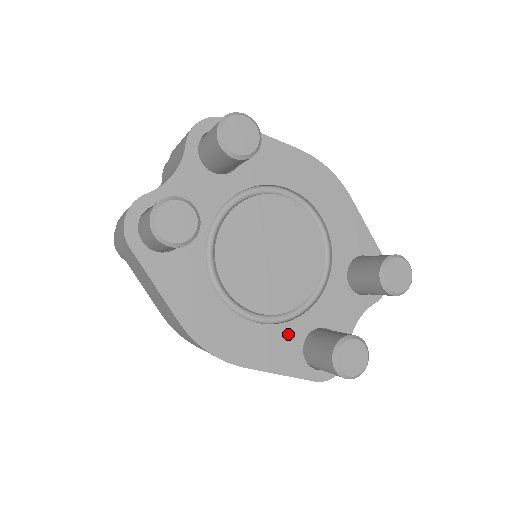
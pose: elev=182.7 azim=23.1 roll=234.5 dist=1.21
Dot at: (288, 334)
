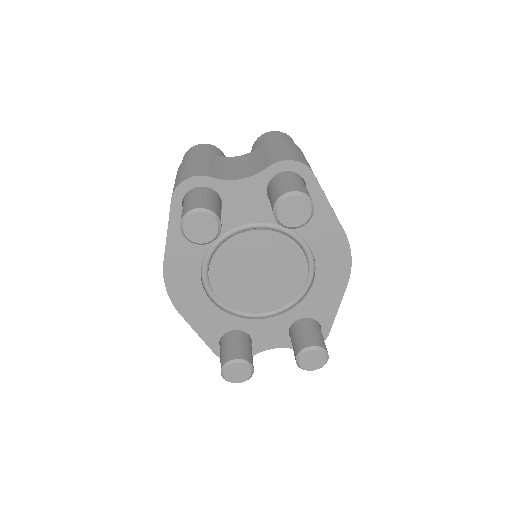
Dot at: (223, 320)
